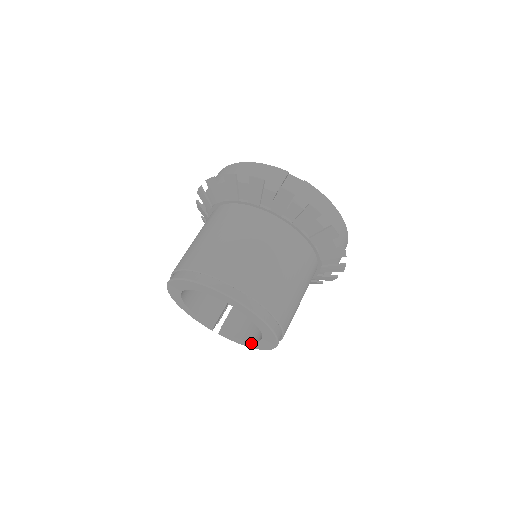
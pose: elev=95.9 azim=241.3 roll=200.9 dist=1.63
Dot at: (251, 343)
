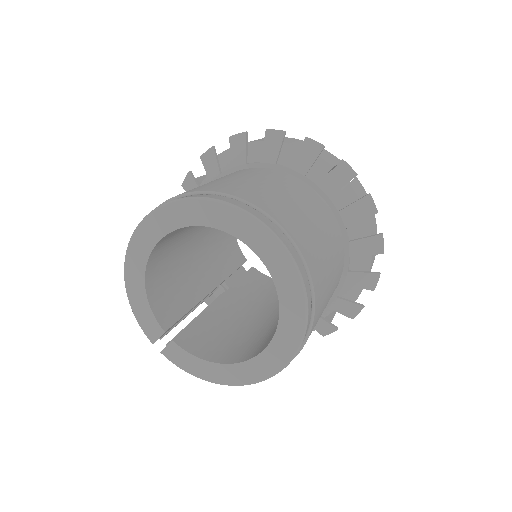
Dot at: (224, 368)
